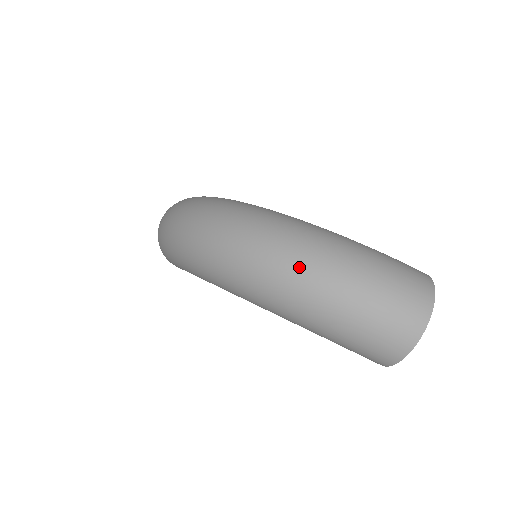
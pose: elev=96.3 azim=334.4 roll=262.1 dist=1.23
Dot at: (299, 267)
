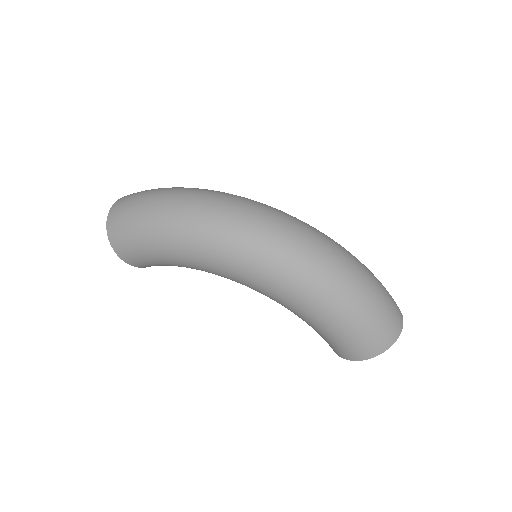
Dot at: (341, 262)
